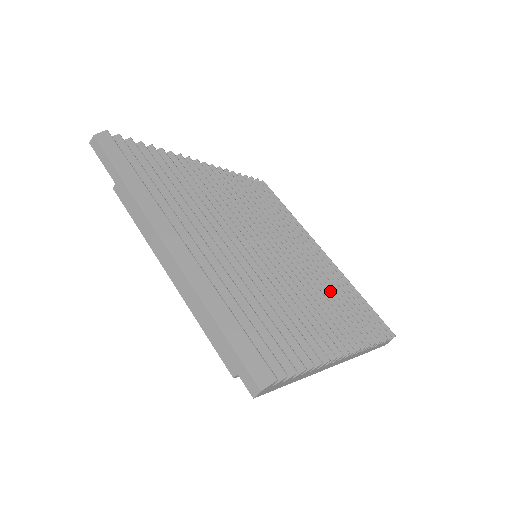
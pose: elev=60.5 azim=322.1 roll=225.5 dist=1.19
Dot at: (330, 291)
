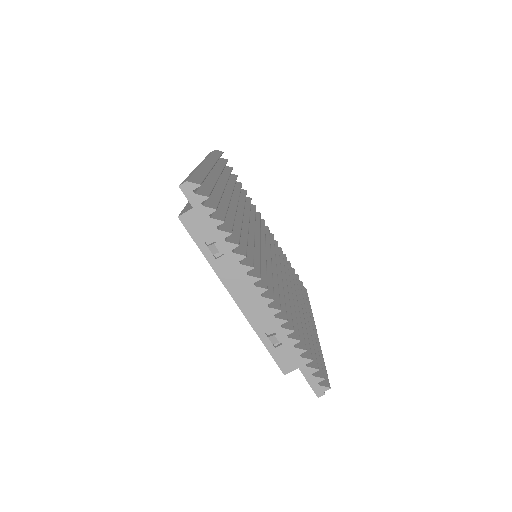
Dot at: (293, 309)
